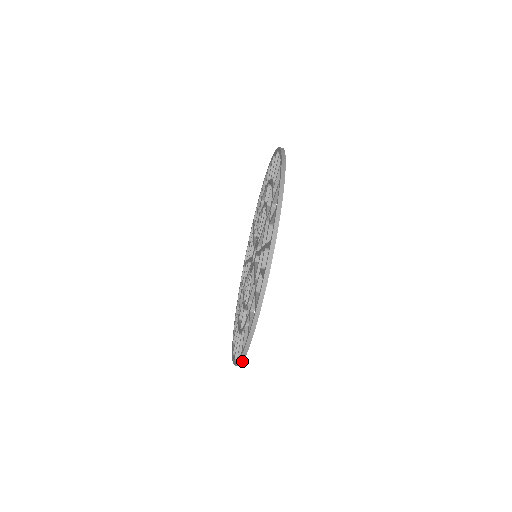
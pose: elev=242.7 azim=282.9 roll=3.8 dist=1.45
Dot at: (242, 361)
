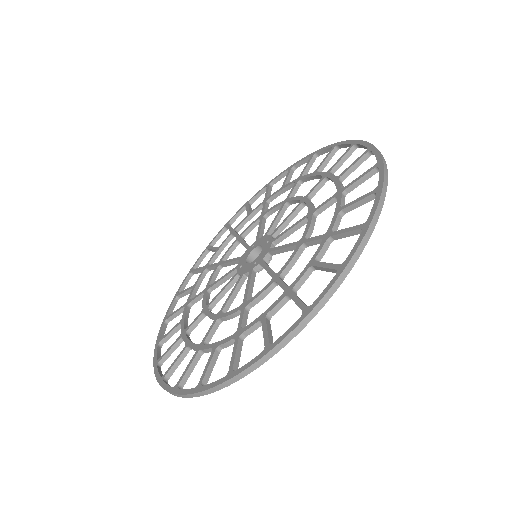
Dot at: occluded
